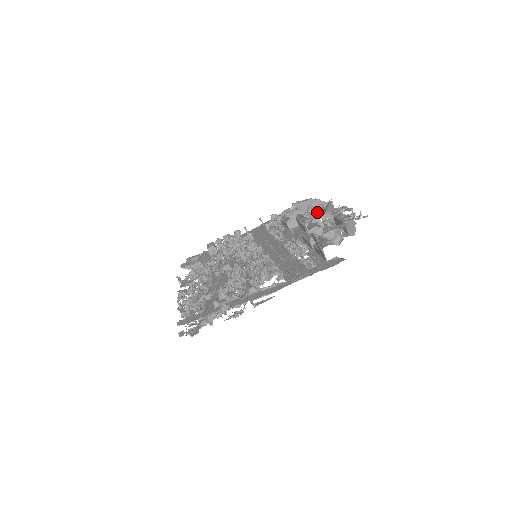
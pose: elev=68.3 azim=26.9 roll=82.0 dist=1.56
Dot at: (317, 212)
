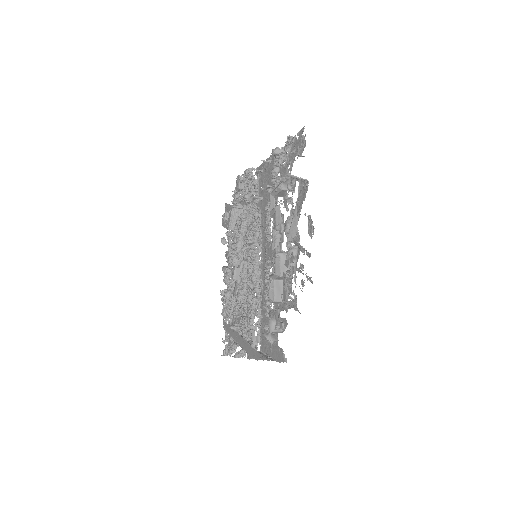
Dot at: (285, 224)
